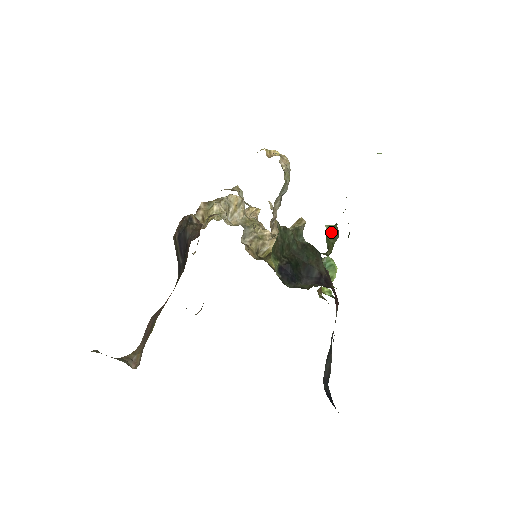
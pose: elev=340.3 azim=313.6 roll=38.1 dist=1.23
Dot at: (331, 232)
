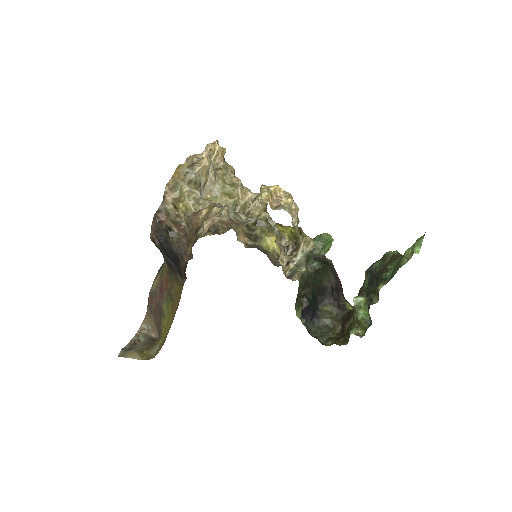
Dot at: (363, 317)
